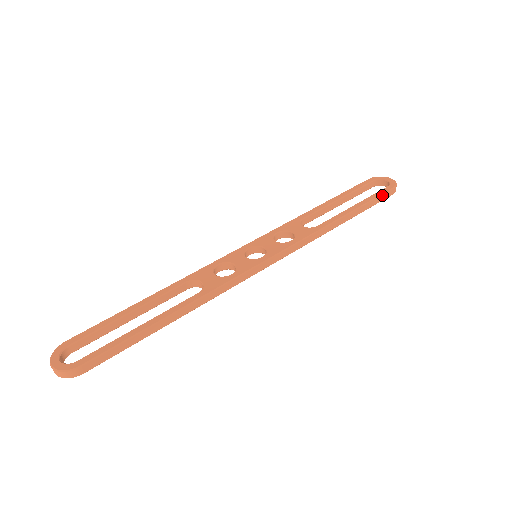
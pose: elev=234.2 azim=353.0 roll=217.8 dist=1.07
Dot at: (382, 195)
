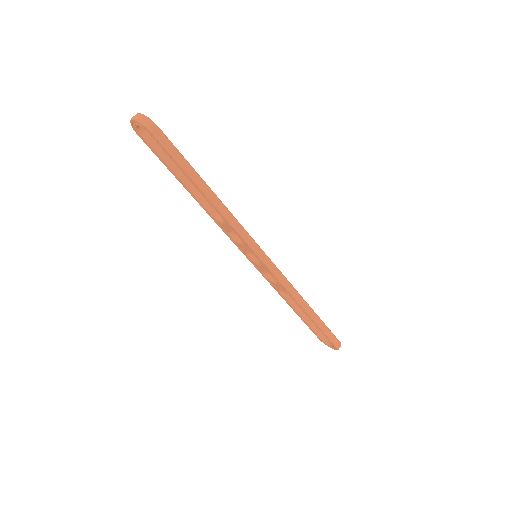
Dot at: (333, 335)
